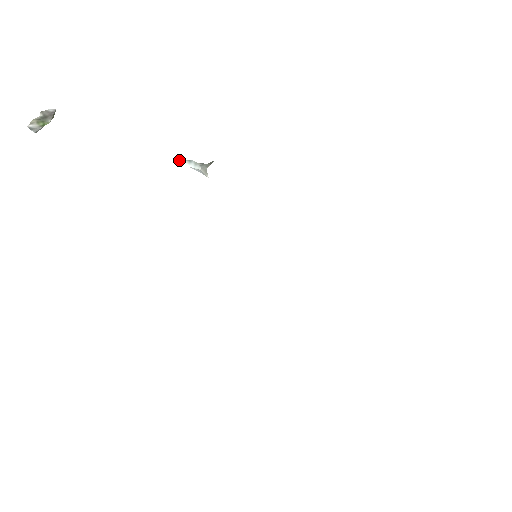
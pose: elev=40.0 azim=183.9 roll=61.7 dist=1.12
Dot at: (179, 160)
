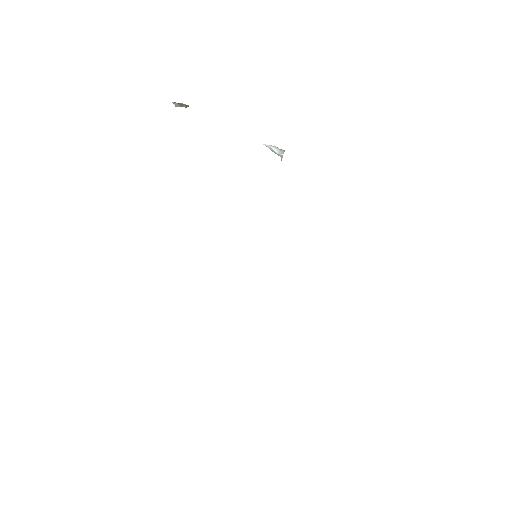
Dot at: occluded
